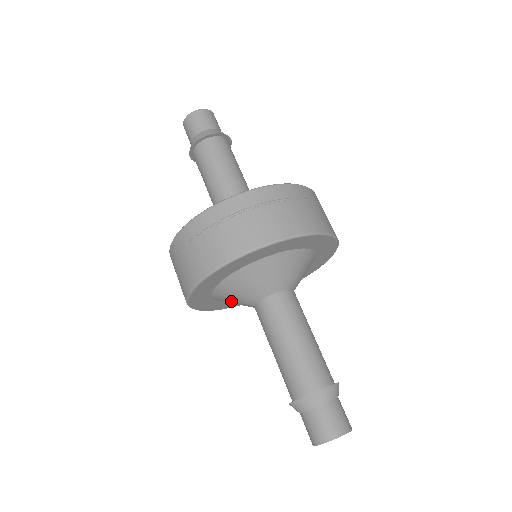
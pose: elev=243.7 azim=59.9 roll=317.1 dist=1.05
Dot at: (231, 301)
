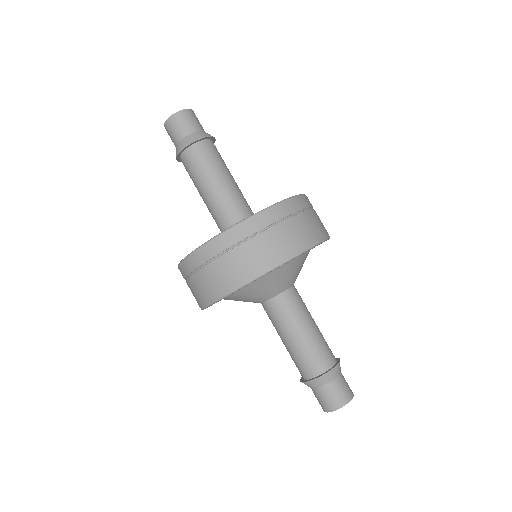
Dot at: occluded
